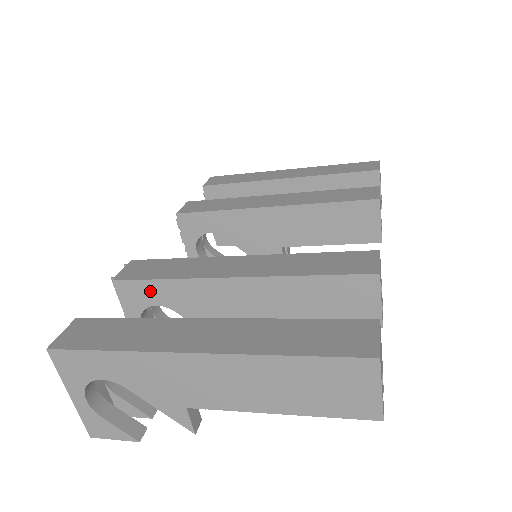
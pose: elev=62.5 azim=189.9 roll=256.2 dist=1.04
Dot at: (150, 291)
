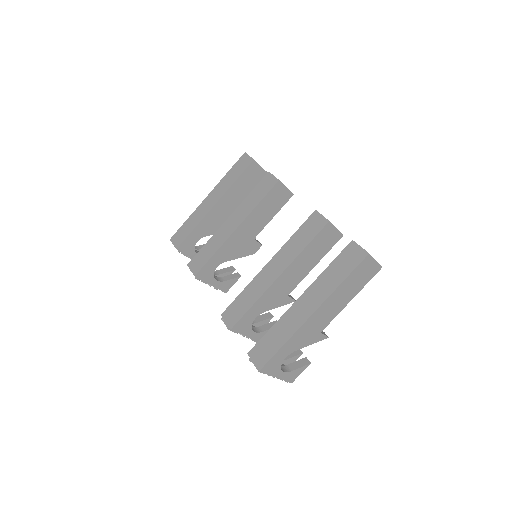
Dot at: (249, 316)
